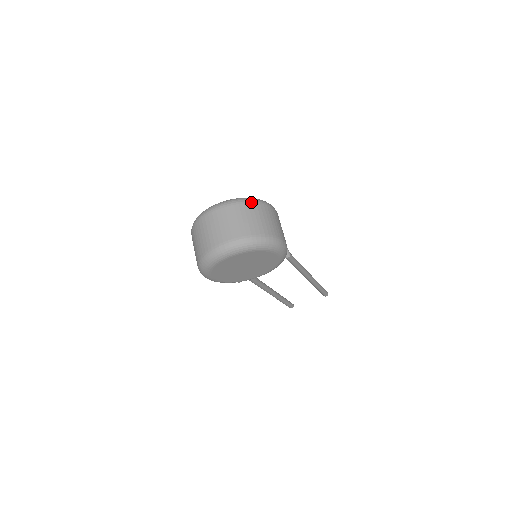
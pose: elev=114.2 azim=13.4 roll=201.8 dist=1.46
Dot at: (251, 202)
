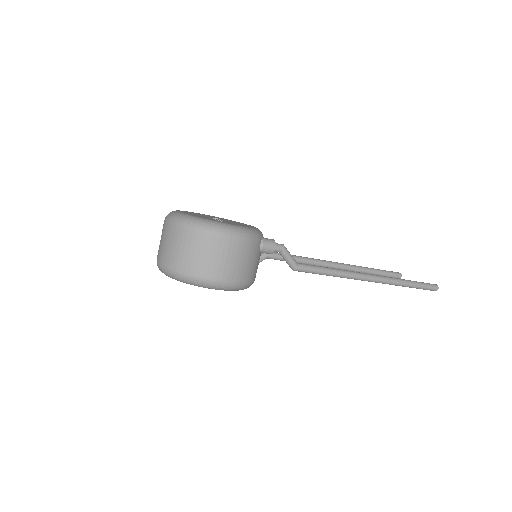
Dot at: (193, 229)
